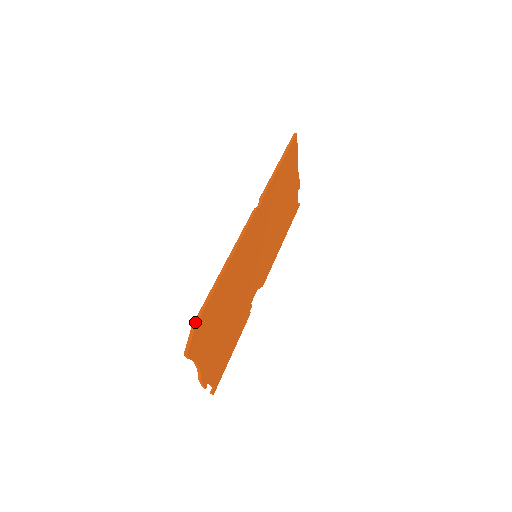
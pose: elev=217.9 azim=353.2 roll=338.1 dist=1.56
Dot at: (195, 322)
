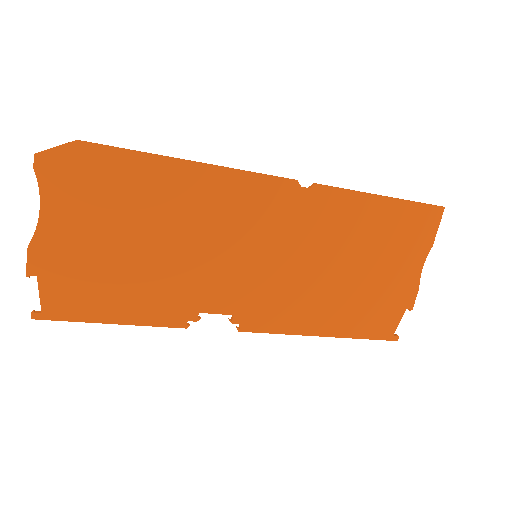
Dot at: (84, 141)
